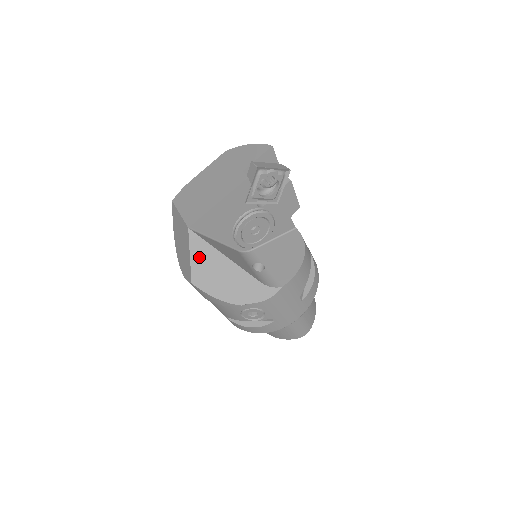
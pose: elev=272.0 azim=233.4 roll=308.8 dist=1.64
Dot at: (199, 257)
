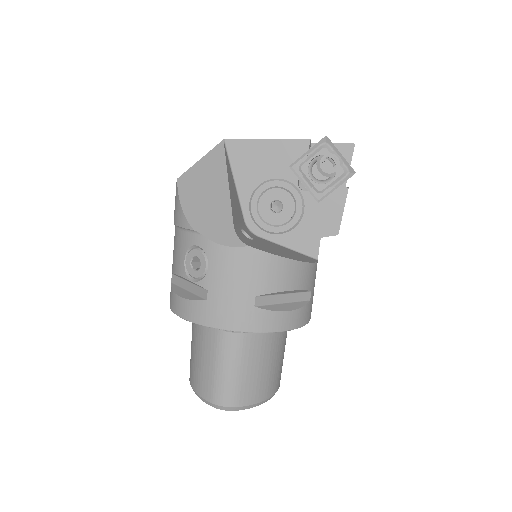
Dot at: (207, 165)
